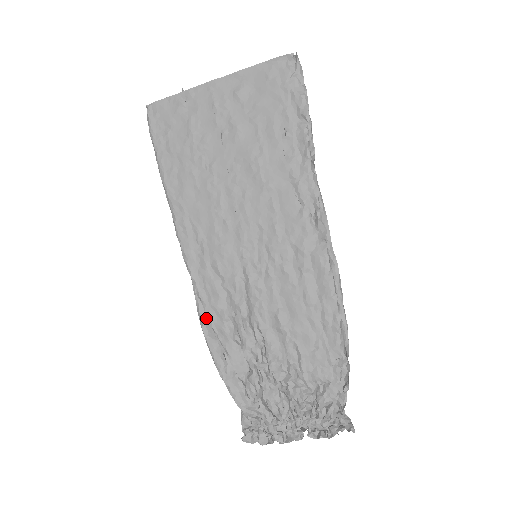
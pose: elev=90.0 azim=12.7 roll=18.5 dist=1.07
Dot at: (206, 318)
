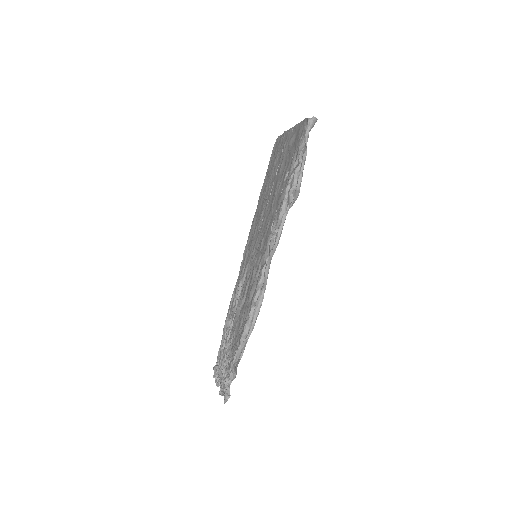
Dot at: occluded
